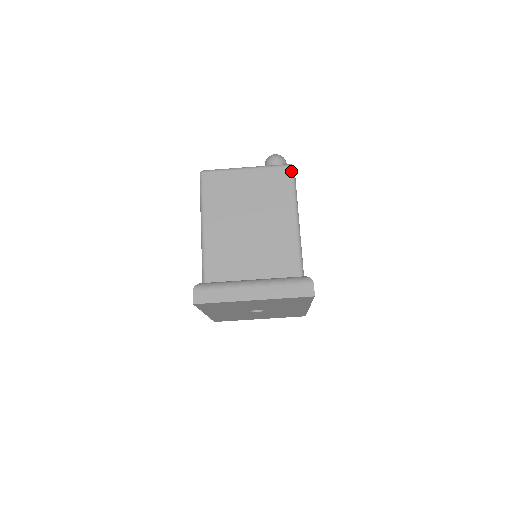
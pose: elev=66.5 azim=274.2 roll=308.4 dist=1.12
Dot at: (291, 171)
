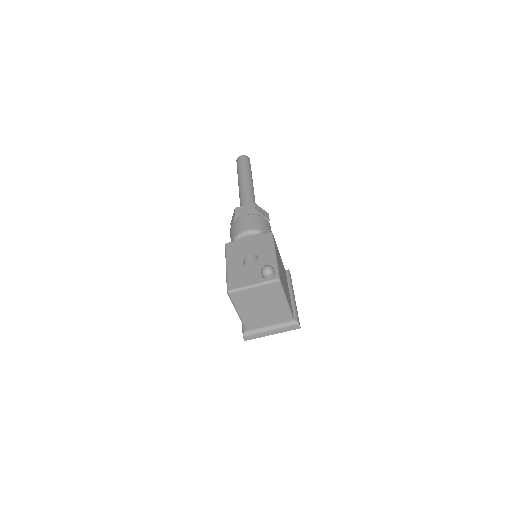
Dot at: (279, 284)
